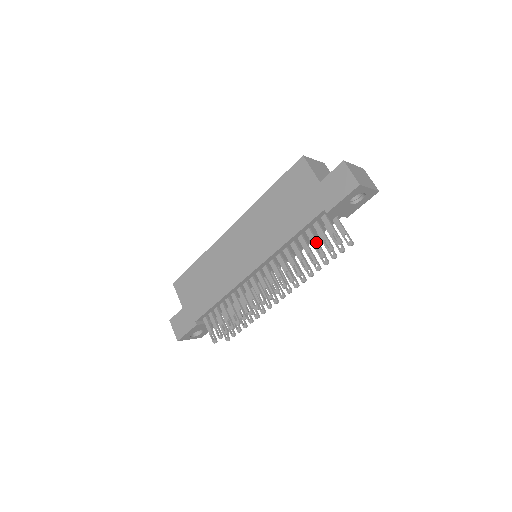
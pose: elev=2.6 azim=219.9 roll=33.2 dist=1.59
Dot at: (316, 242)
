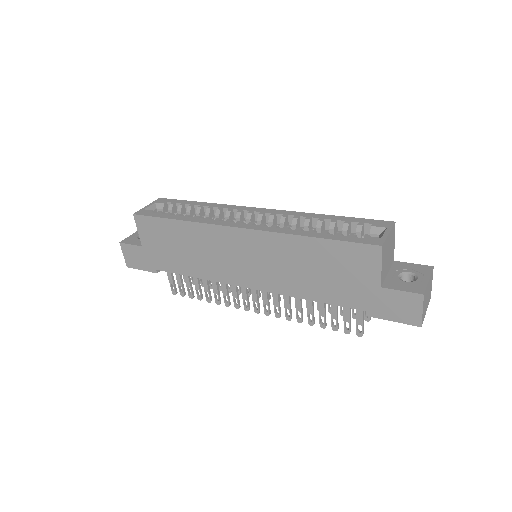
Dot at: (336, 316)
